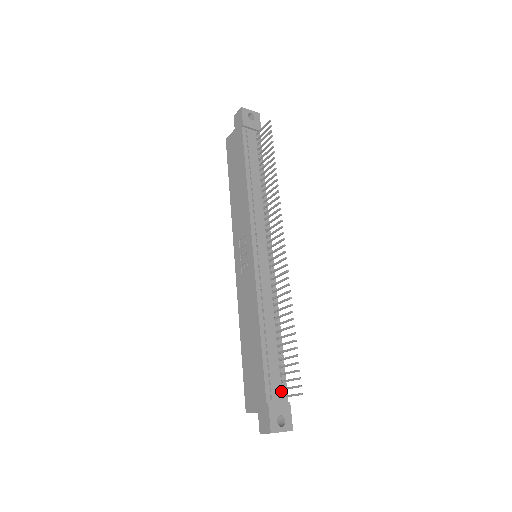
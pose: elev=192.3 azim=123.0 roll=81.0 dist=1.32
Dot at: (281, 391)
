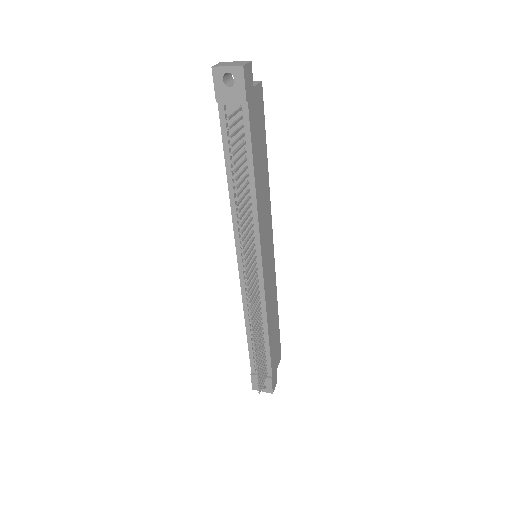
Dot at: (265, 369)
